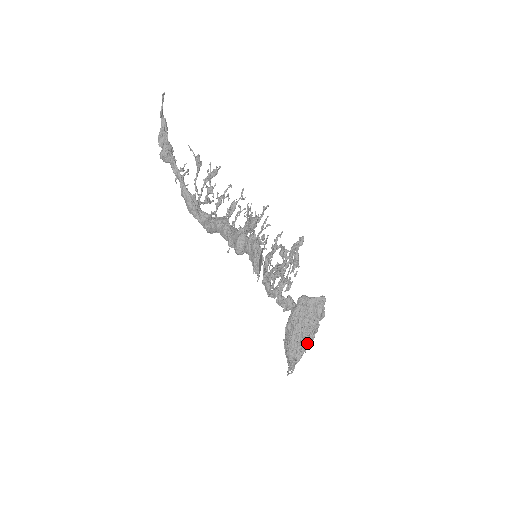
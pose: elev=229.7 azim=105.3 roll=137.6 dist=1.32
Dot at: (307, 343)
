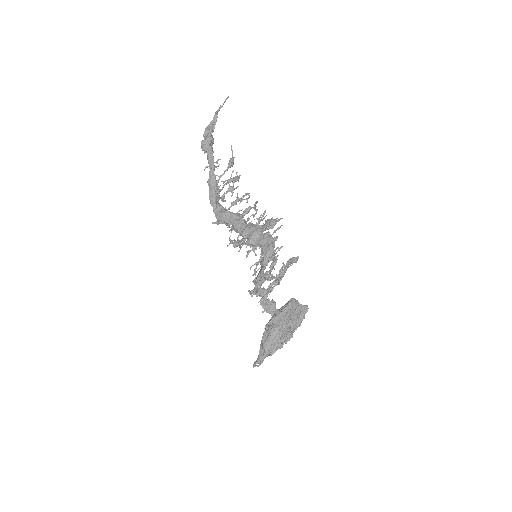
Dot at: (284, 341)
